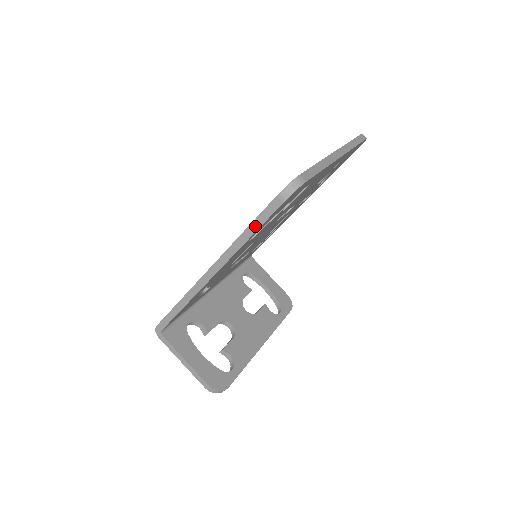
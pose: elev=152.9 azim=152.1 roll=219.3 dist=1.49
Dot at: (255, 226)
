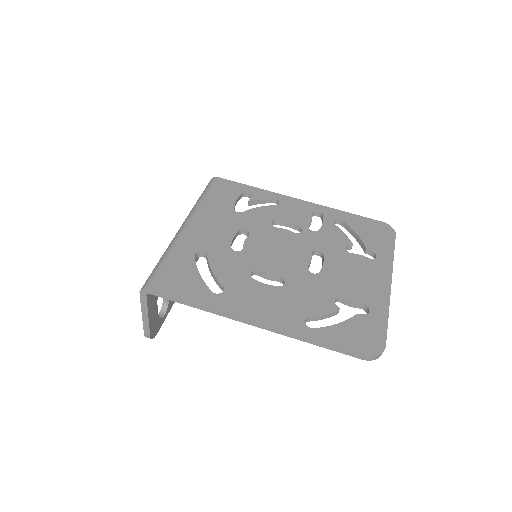
Dot at: (329, 347)
